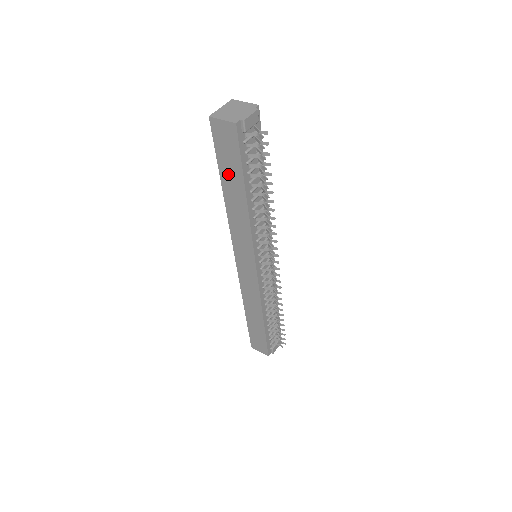
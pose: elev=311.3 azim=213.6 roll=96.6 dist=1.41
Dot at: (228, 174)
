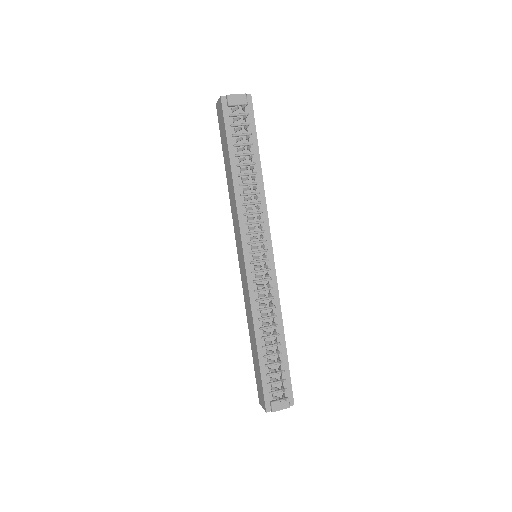
Dot at: (225, 152)
